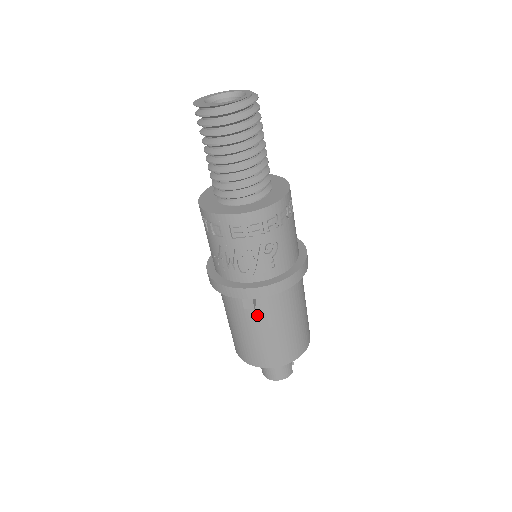
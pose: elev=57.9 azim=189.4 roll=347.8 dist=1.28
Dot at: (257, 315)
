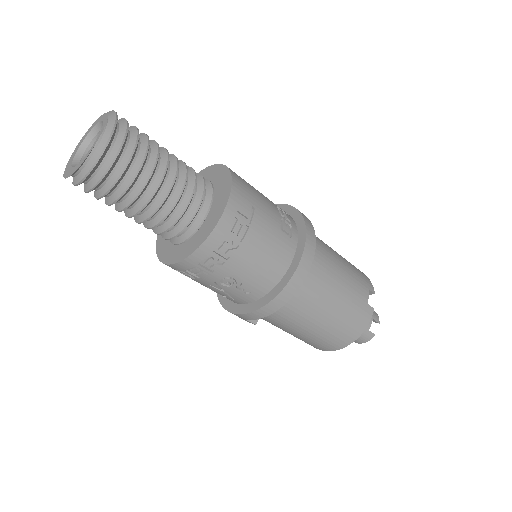
Dot at: (270, 322)
